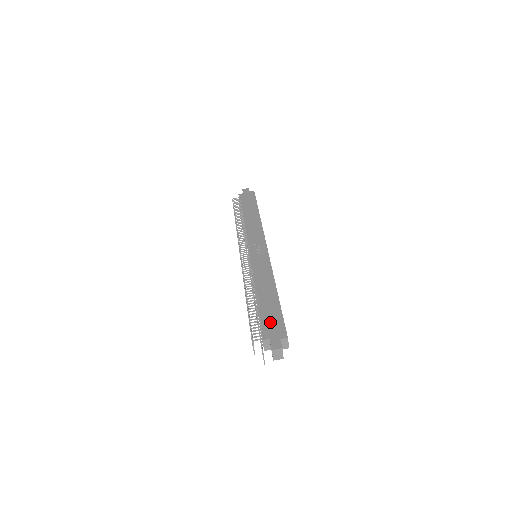
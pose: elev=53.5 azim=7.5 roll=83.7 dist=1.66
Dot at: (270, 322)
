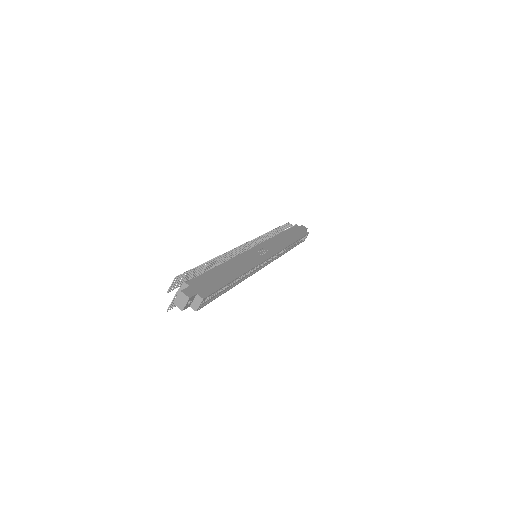
Dot at: (206, 281)
